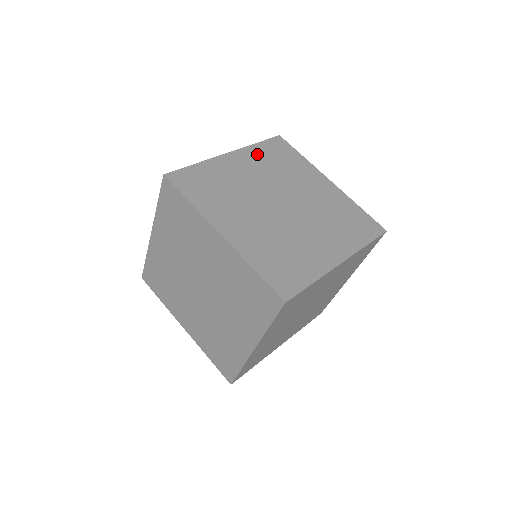
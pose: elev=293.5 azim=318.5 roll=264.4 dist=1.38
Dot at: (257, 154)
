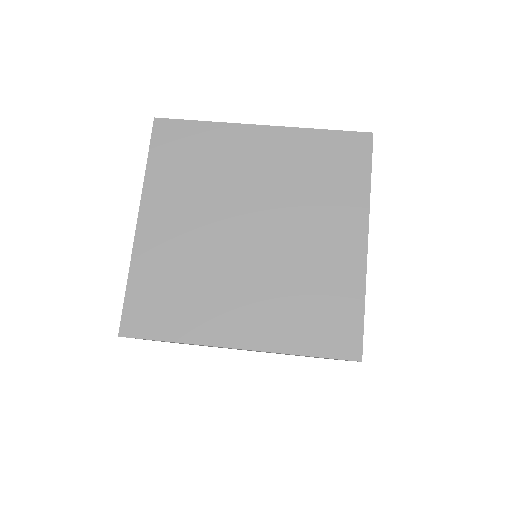
Dot at: occluded
